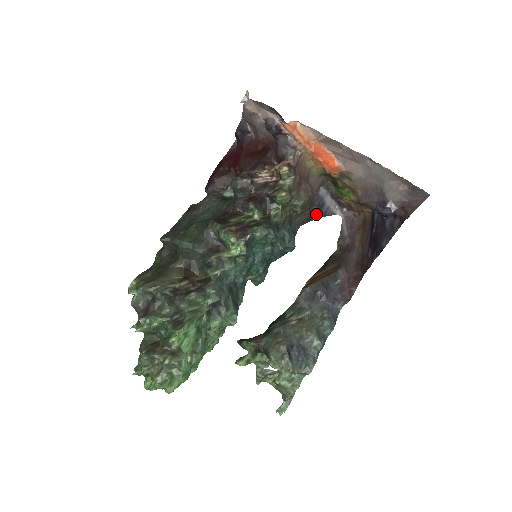
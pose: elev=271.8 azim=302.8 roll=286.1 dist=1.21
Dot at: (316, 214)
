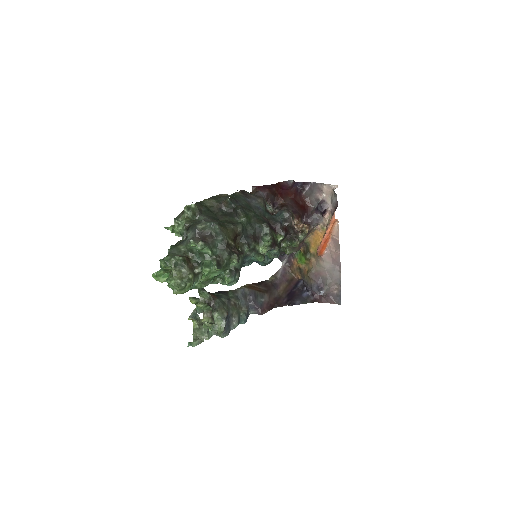
Dot at: occluded
